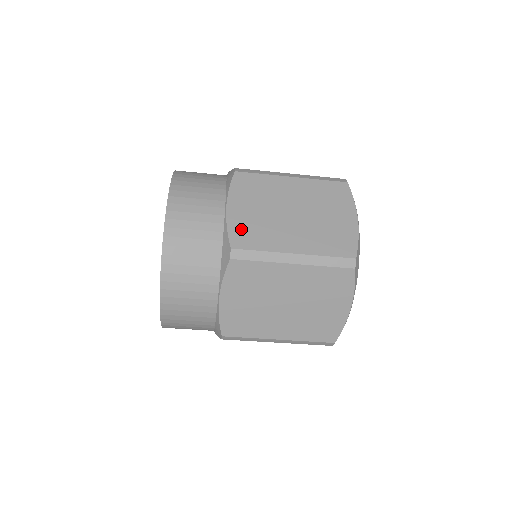
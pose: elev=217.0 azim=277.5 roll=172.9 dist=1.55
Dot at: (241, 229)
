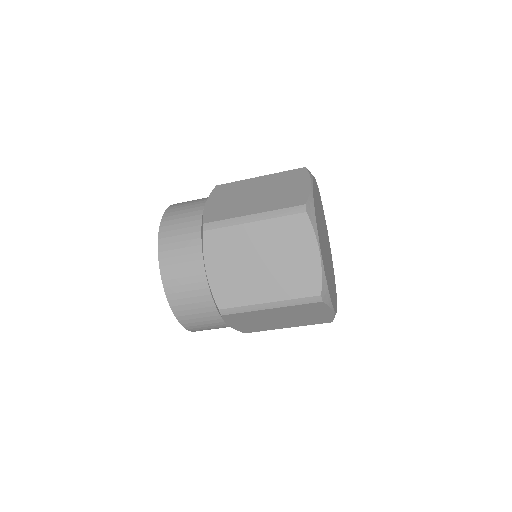
Dot at: (213, 212)
